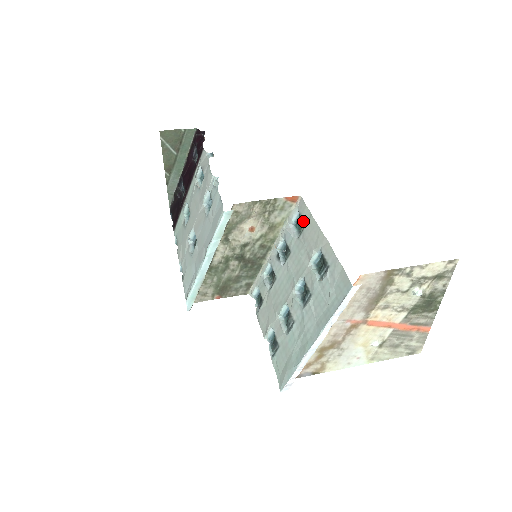
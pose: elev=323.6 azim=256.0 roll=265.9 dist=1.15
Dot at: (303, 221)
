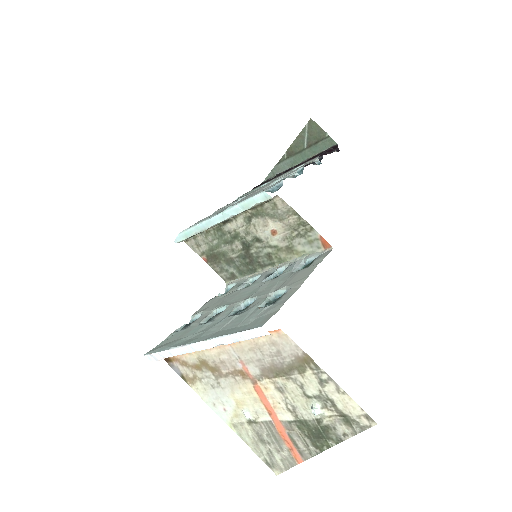
Dot at: (311, 264)
